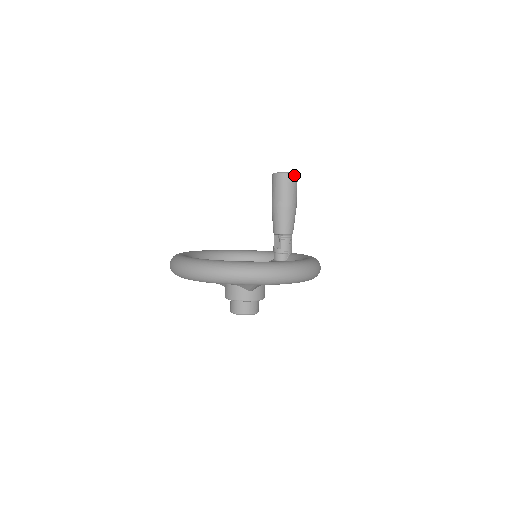
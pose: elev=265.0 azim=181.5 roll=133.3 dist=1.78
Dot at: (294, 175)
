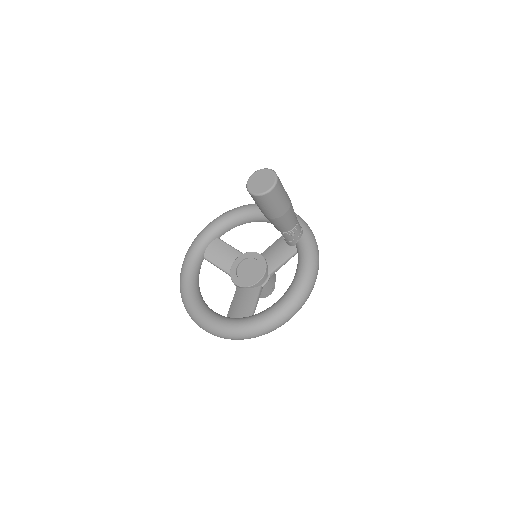
Dot at: (267, 194)
